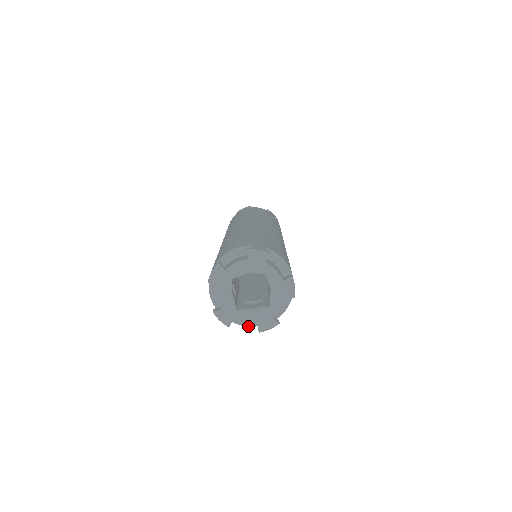
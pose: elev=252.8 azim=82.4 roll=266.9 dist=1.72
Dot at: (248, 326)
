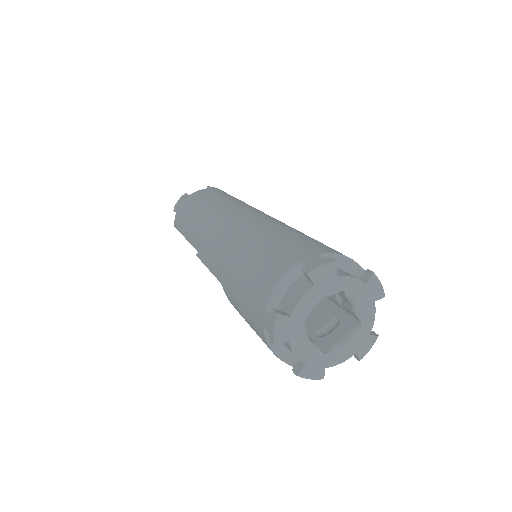
Dot at: occluded
